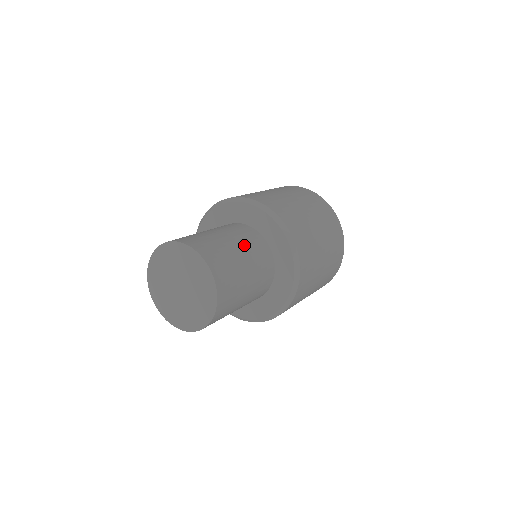
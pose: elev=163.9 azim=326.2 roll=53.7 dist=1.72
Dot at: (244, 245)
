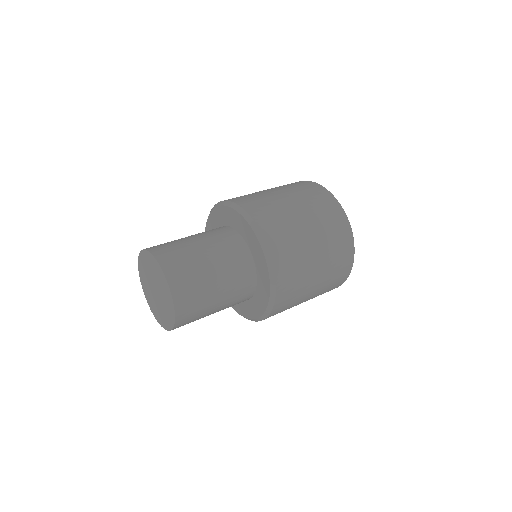
Dot at: (228, 286)
